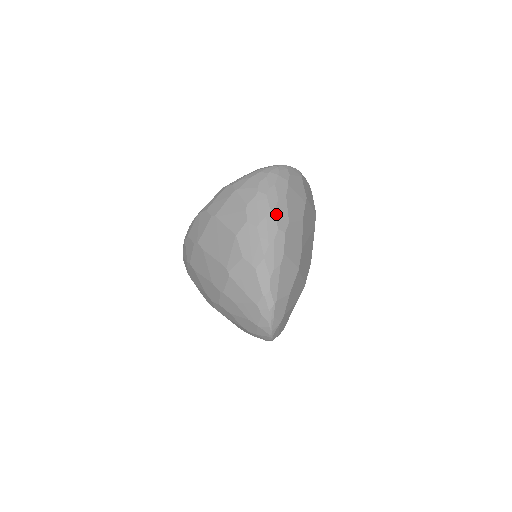
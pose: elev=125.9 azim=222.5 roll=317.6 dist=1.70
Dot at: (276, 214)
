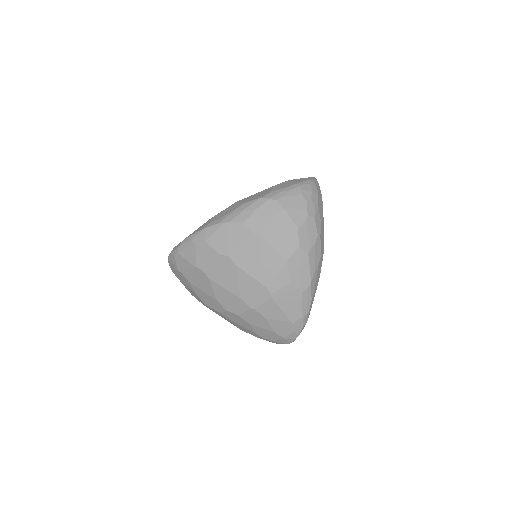
Dot at: (321, 239)
